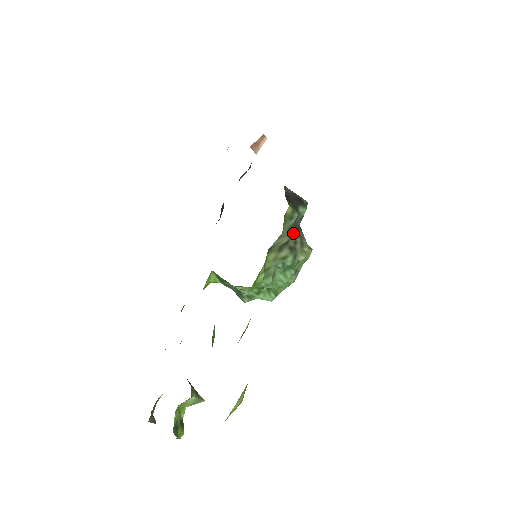
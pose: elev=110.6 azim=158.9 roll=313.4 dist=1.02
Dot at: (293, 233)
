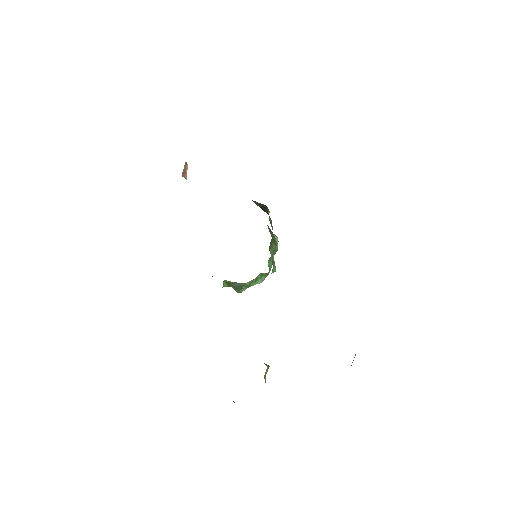
Dot at: (269, 230)
